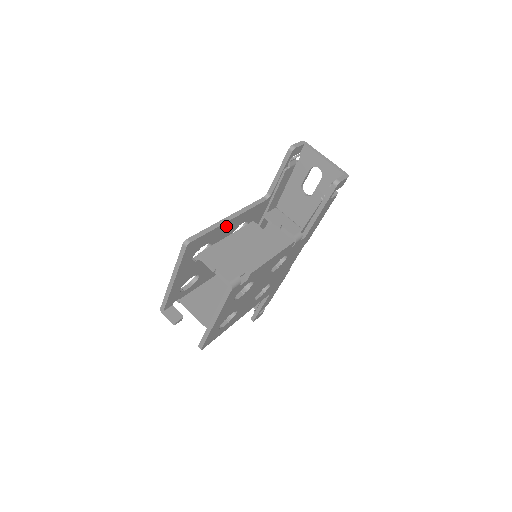
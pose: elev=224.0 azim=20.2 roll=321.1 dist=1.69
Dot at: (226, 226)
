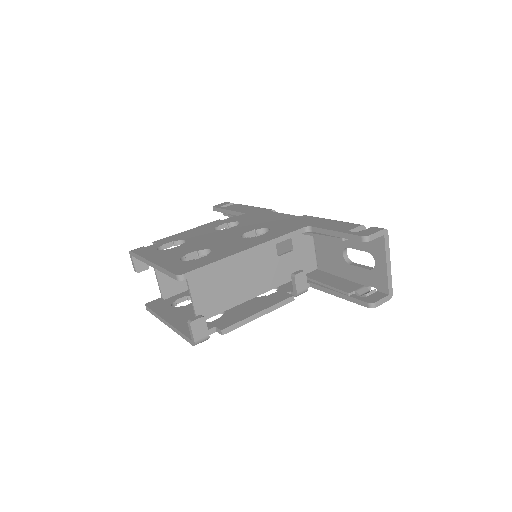
Dot at: occluded
